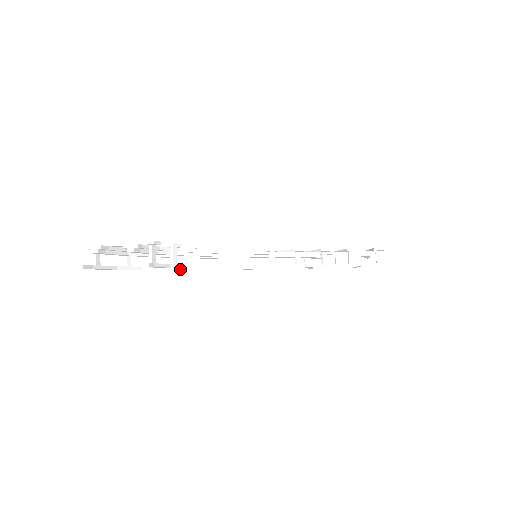
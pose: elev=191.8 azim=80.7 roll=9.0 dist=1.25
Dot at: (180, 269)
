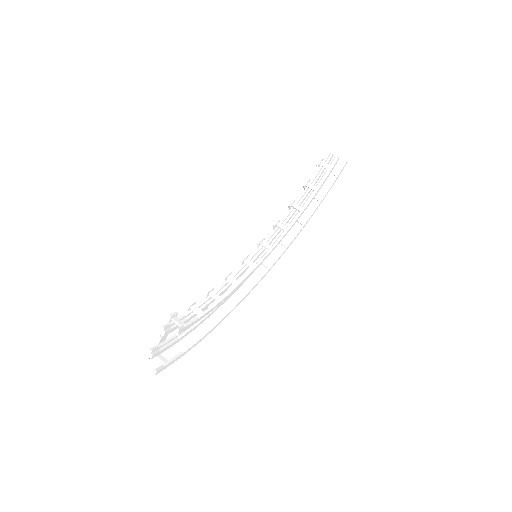
Dot at: (226, 315)
